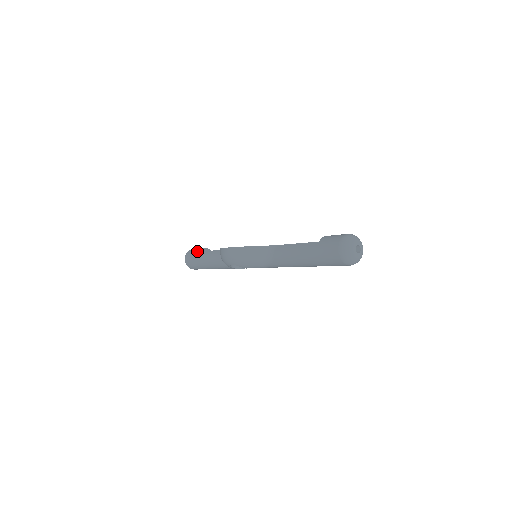
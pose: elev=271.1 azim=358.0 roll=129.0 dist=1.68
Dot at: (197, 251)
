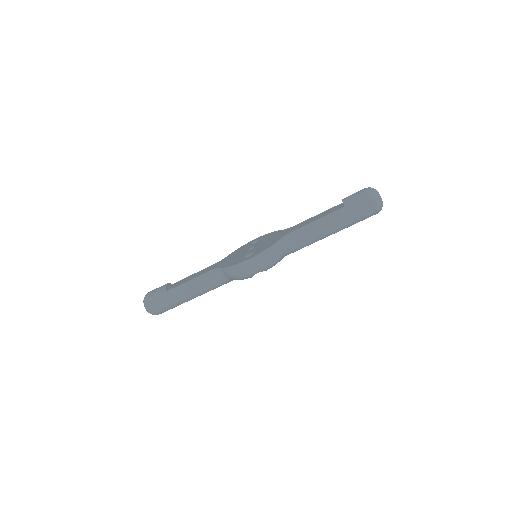
Dot at: (165, 291)
